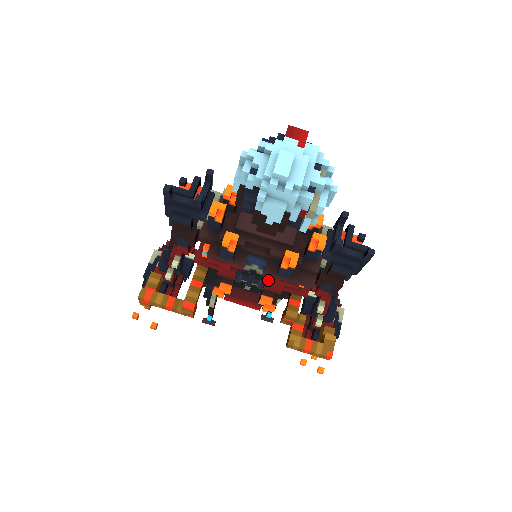
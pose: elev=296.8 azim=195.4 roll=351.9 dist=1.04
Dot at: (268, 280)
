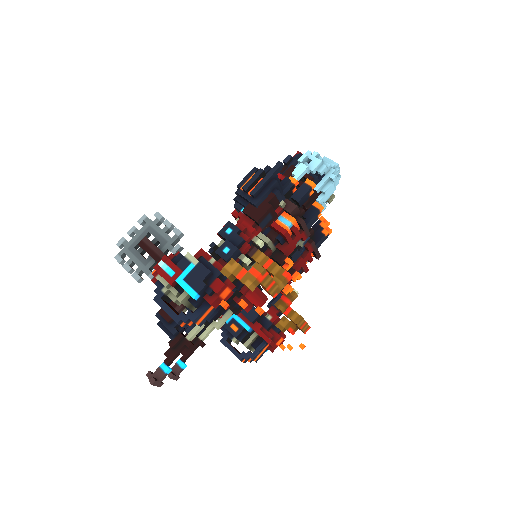
Dot at: (301, 256)
